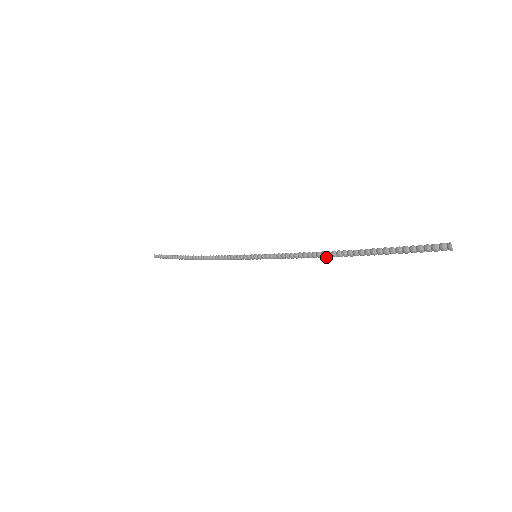
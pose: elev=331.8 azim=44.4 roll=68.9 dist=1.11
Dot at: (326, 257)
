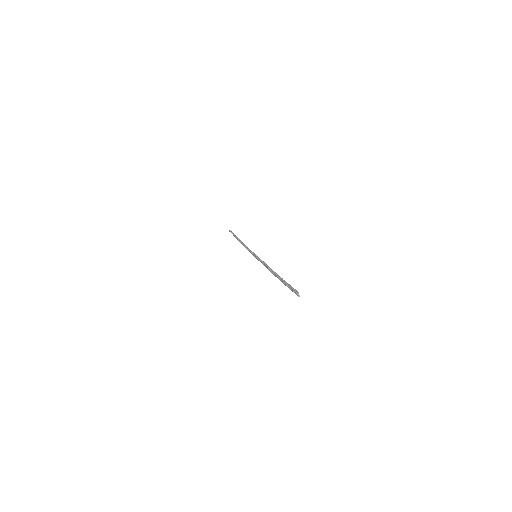
Dot at: occluded
